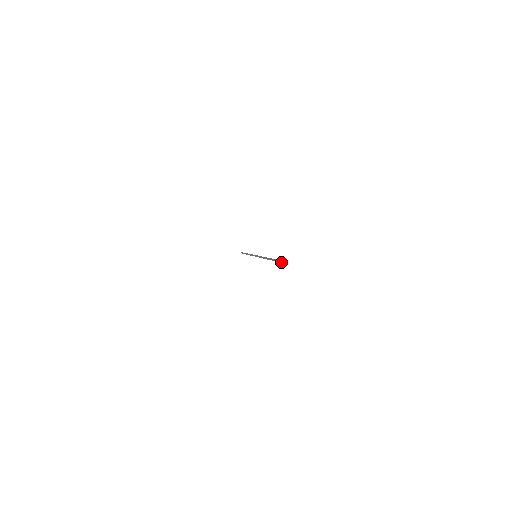
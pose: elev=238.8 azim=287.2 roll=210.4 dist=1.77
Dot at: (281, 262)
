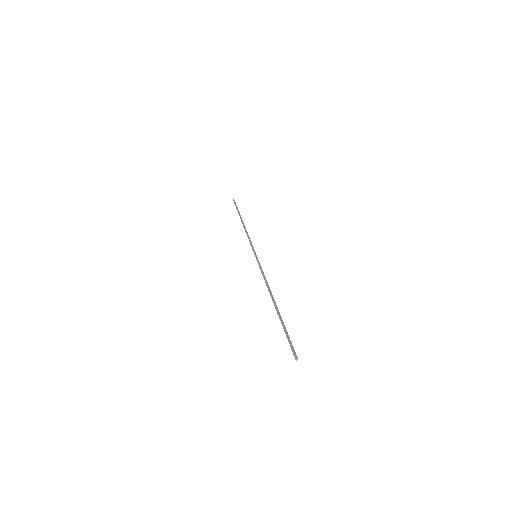
Dot at: (296, 359)
